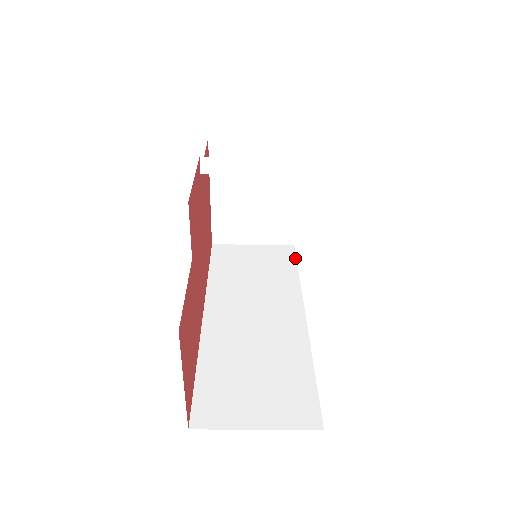
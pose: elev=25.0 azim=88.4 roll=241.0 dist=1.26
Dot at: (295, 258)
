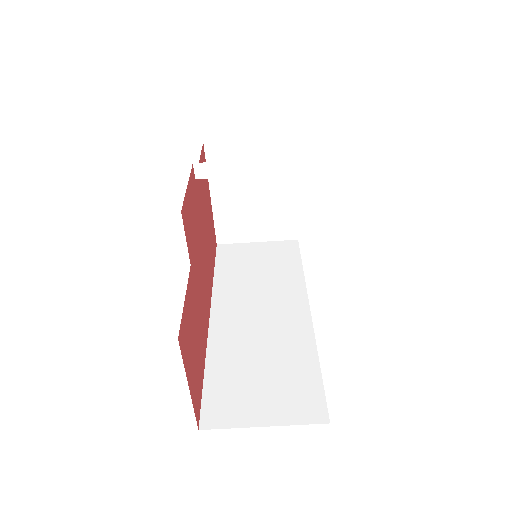
Dot at: (299, 253)
